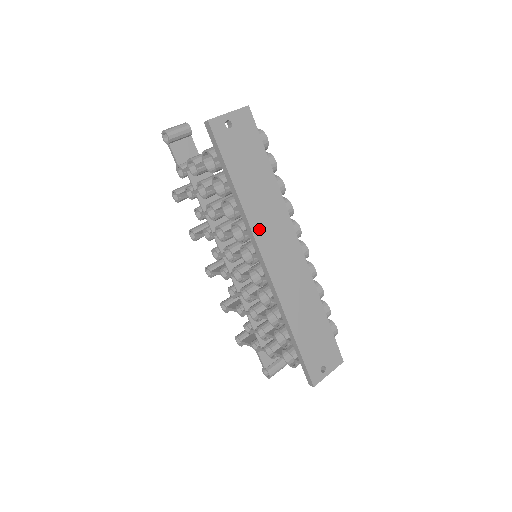
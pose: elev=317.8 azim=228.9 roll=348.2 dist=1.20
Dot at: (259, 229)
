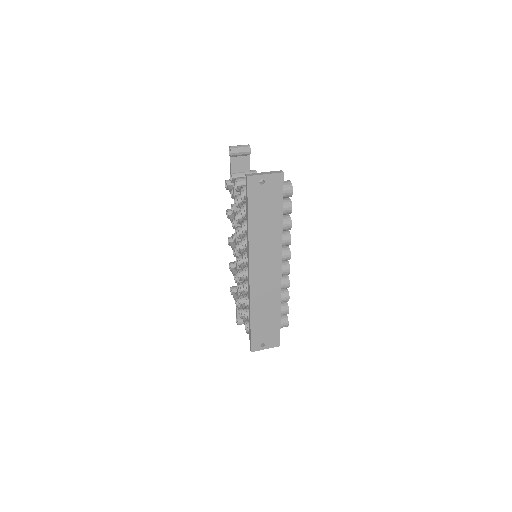
Dot at: (255, 252)
